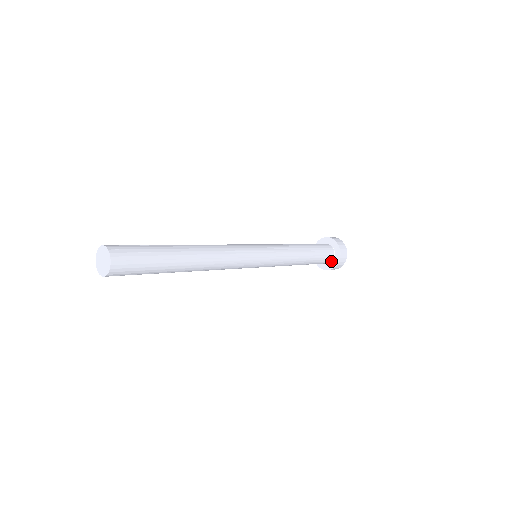
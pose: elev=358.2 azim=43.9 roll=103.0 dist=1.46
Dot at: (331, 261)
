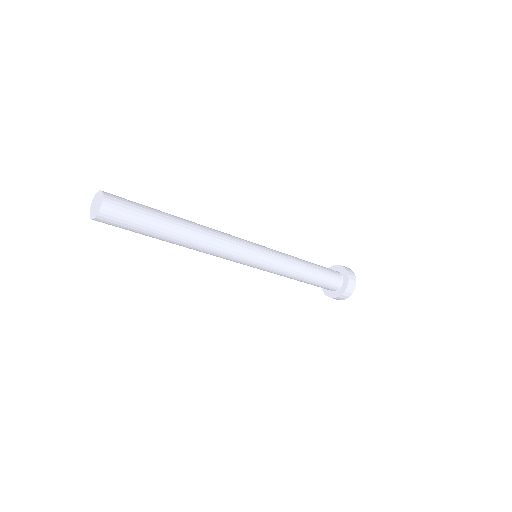
Dot at: (335, 290)
